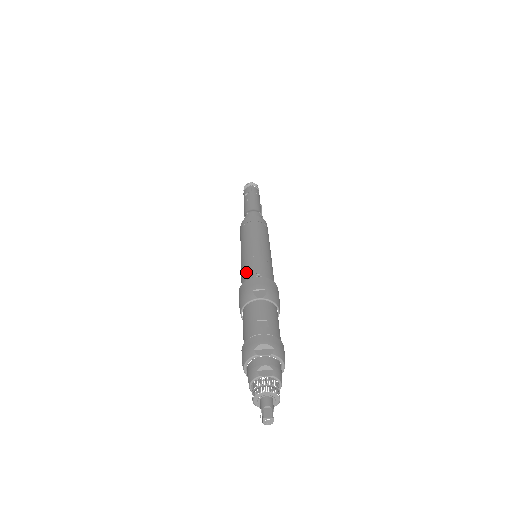
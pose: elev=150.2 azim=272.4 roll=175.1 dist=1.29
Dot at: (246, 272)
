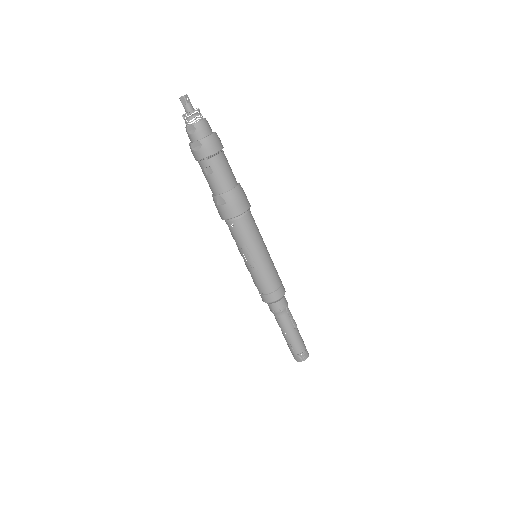
Dot at: occluded
